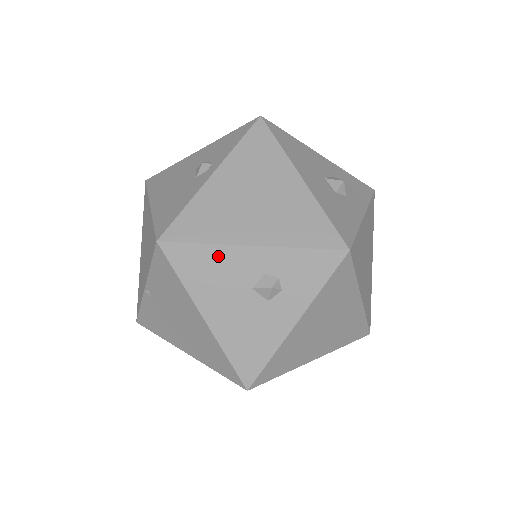
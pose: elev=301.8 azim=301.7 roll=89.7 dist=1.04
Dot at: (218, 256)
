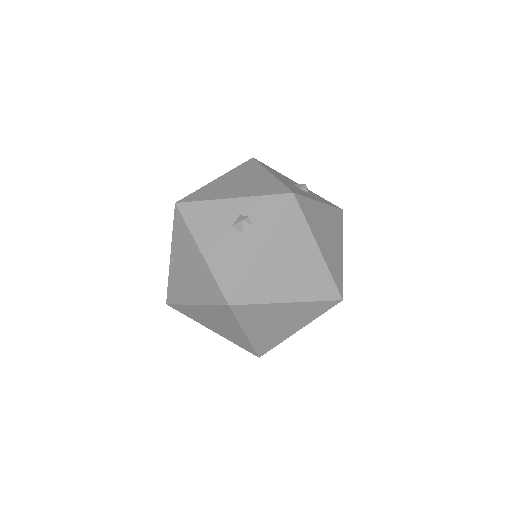
Dot at: (211, 207)
